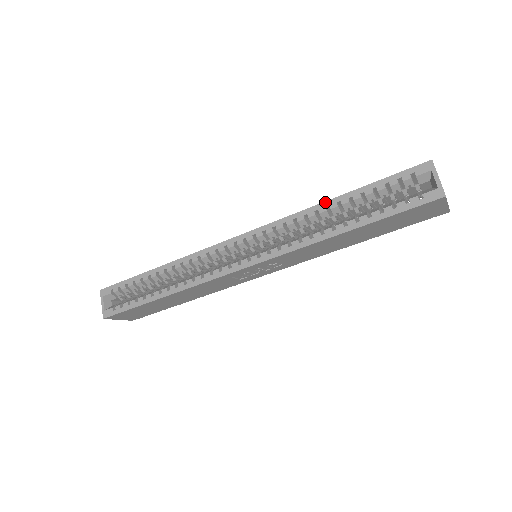
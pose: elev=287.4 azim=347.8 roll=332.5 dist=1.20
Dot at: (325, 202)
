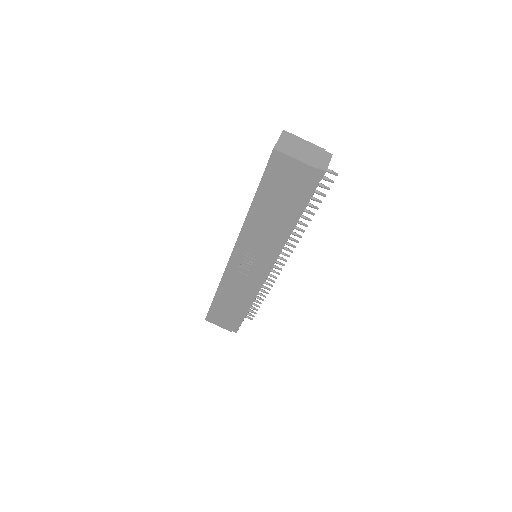
Dot at: occluded
